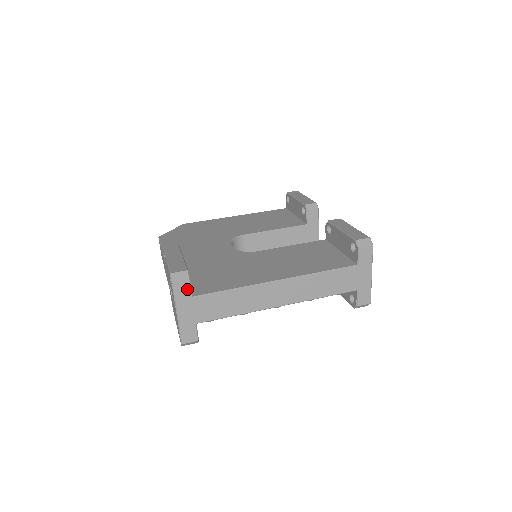
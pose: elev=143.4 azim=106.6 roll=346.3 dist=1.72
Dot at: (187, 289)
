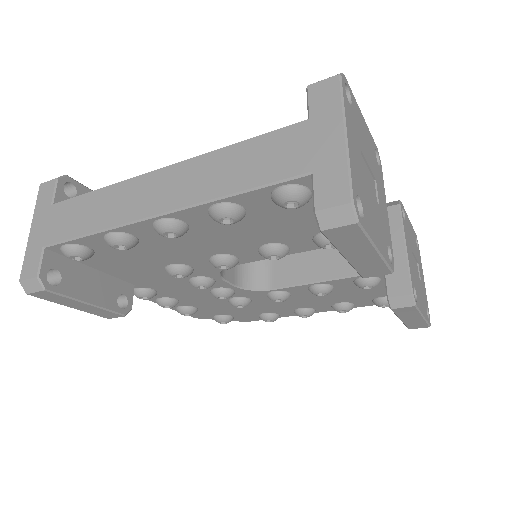
Dot at: (50, 193)
